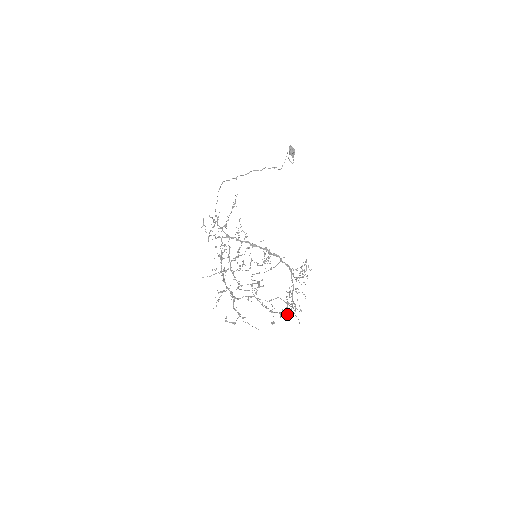
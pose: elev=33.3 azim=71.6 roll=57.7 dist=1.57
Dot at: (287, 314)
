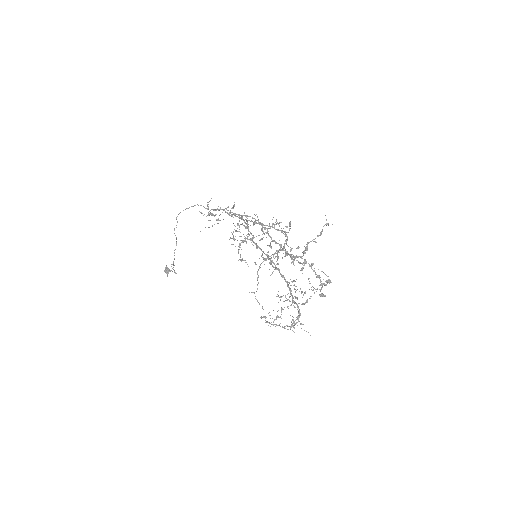
Dot at: (292, 324)
